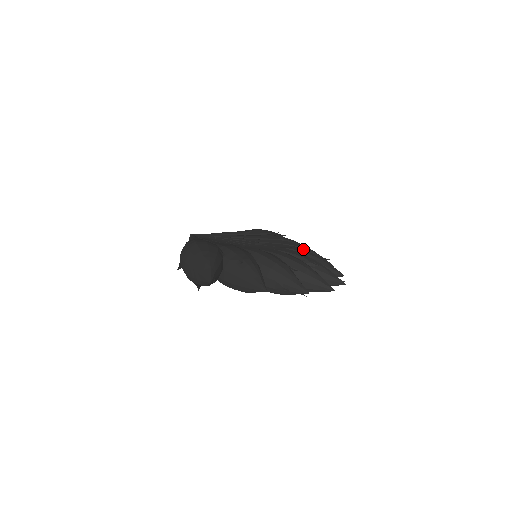
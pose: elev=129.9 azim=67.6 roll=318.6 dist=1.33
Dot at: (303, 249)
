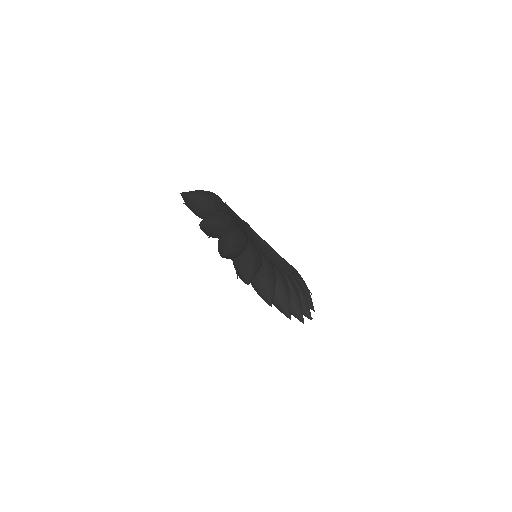
Dot at: (293, 289)
